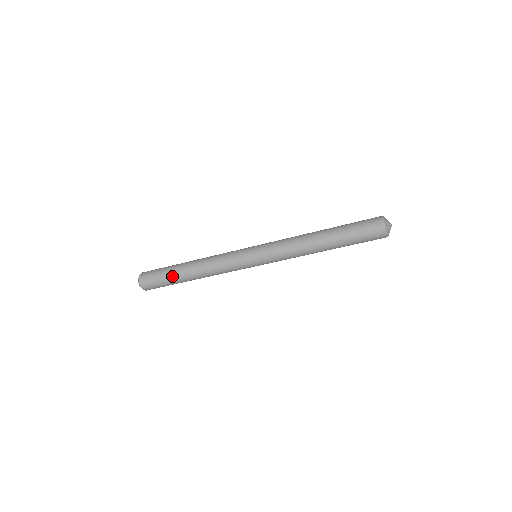
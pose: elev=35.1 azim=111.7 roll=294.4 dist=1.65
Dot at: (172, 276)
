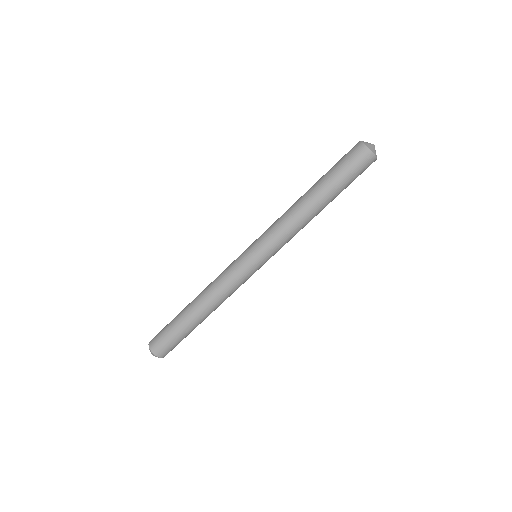
Dot at: (180, 324)
